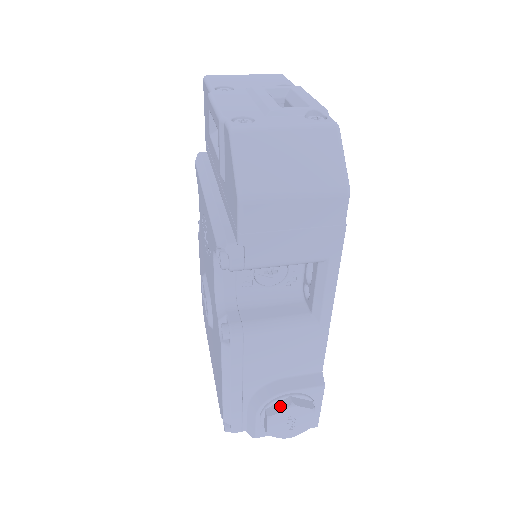
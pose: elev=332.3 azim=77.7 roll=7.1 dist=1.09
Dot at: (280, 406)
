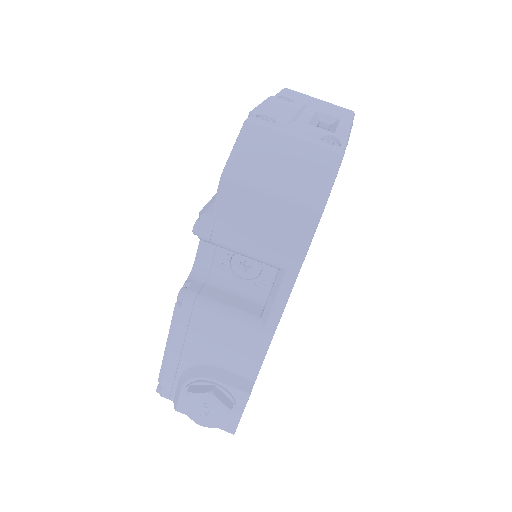
Dot at: (202, 388)
